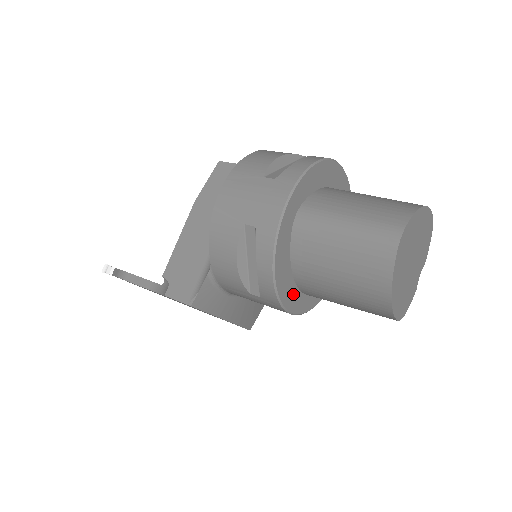
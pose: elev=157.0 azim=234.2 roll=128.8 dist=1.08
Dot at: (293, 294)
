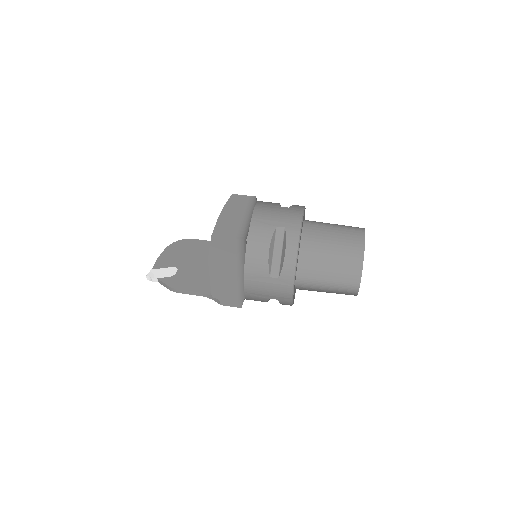
Dot at: occluded
